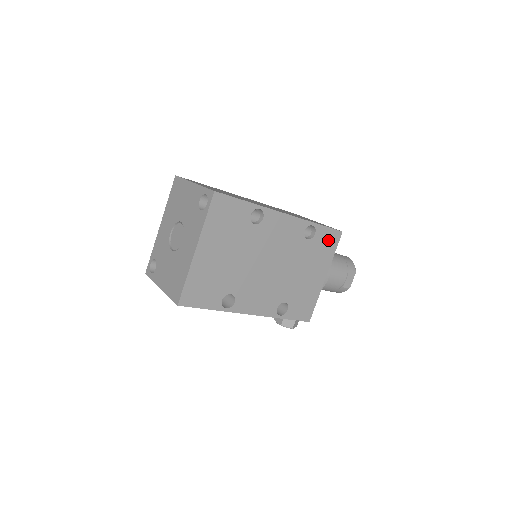
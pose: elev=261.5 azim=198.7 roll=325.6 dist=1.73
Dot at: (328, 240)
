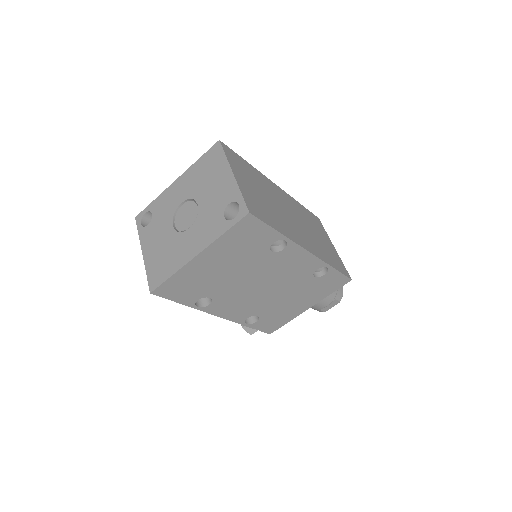
Dot at: (333, 282)
